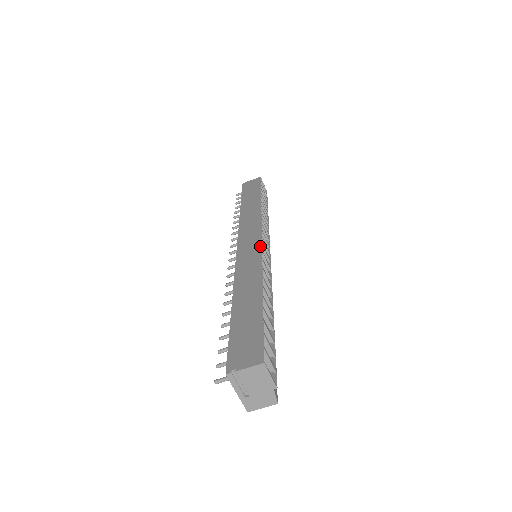
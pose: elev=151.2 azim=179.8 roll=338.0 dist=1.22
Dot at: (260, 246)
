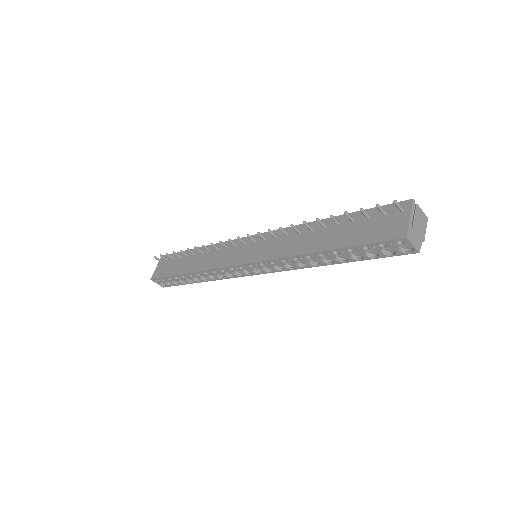
Dot at: occluded
